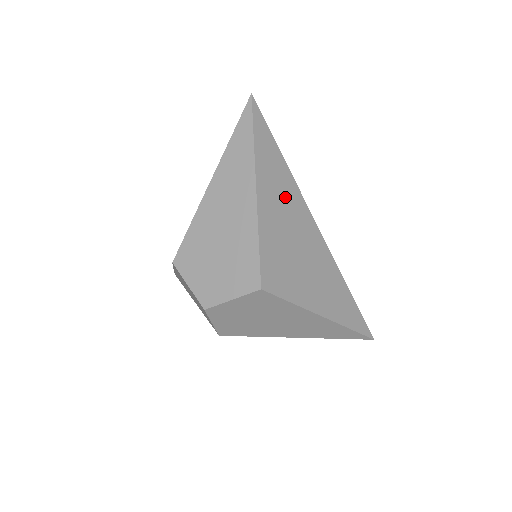
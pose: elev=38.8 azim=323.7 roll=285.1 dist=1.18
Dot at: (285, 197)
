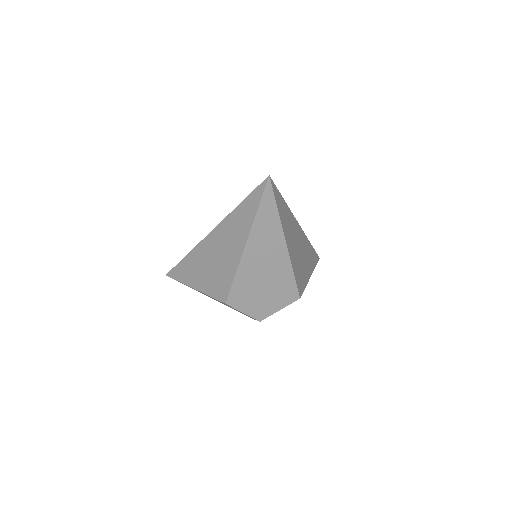
Dot at: (291, 228)
